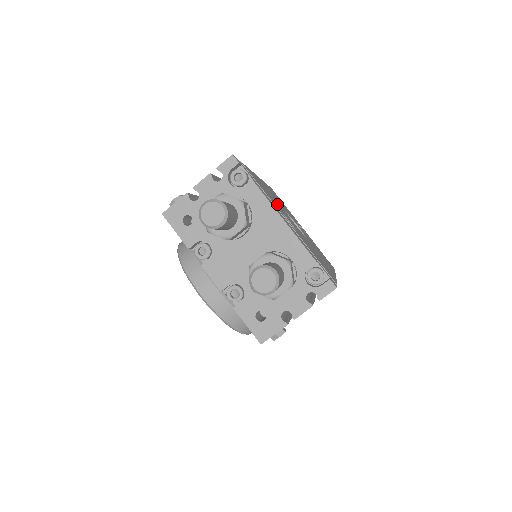
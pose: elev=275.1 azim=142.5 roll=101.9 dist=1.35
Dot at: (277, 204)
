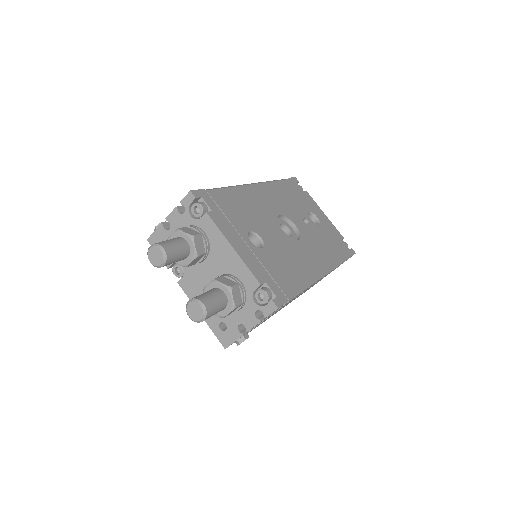
Dot at: (255, 218)
